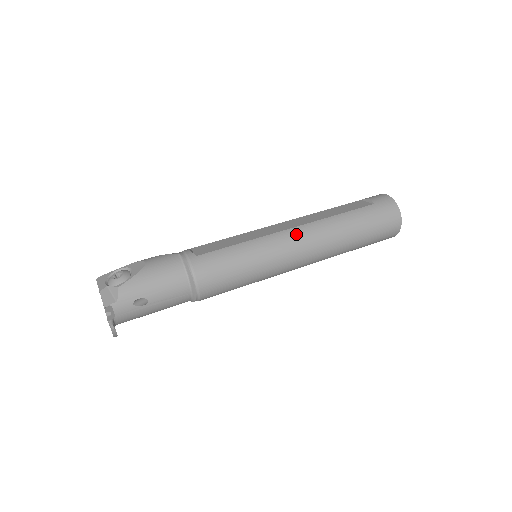
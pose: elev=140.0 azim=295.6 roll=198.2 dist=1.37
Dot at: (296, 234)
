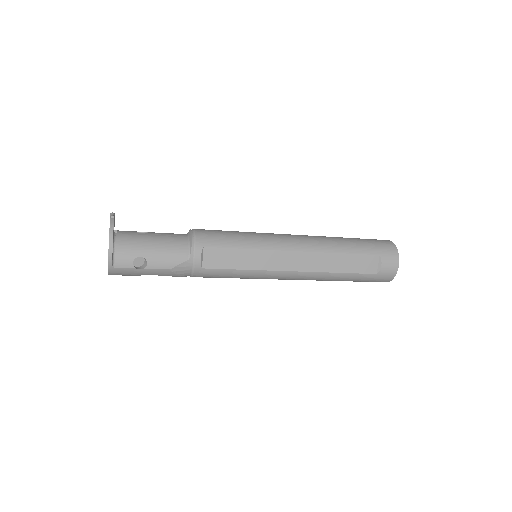
Dot at: occluded
